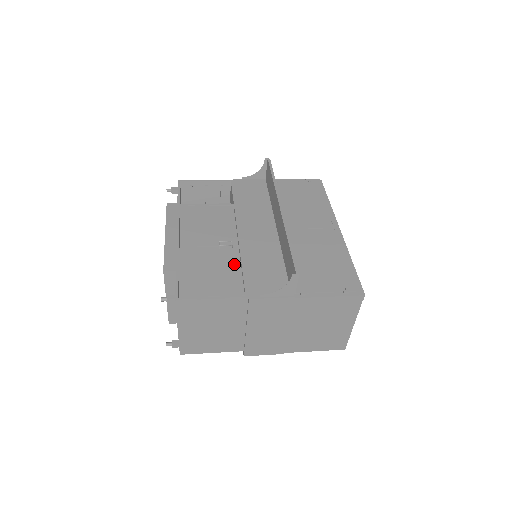
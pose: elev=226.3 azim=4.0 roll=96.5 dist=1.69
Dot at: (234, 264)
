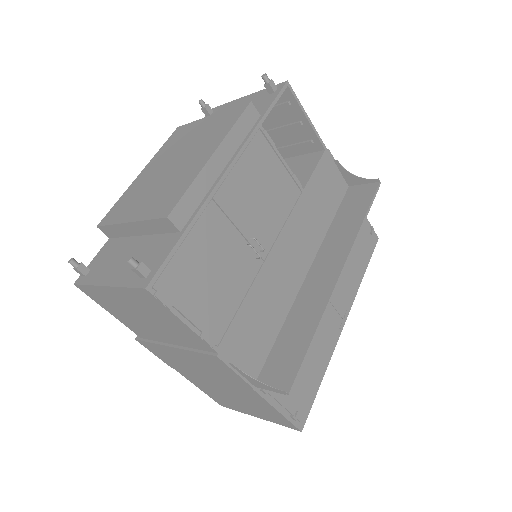
Dot at: (241, 286)
